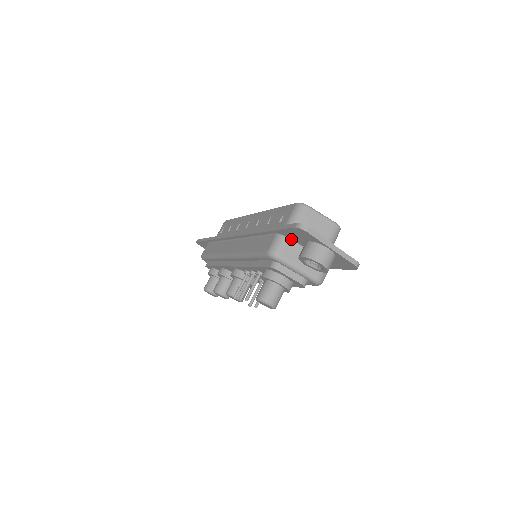
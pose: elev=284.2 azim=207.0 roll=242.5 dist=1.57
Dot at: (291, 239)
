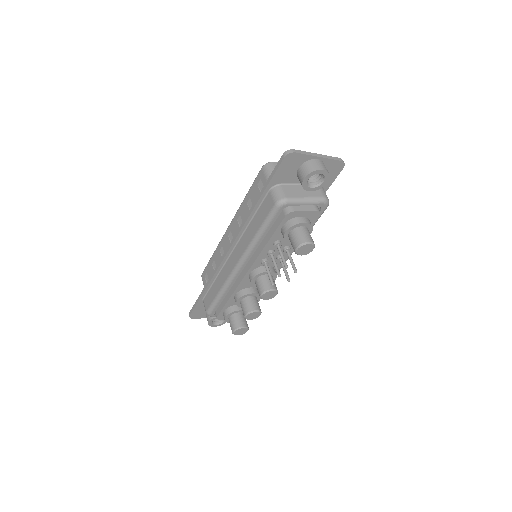
Dot at: (283, 184)
